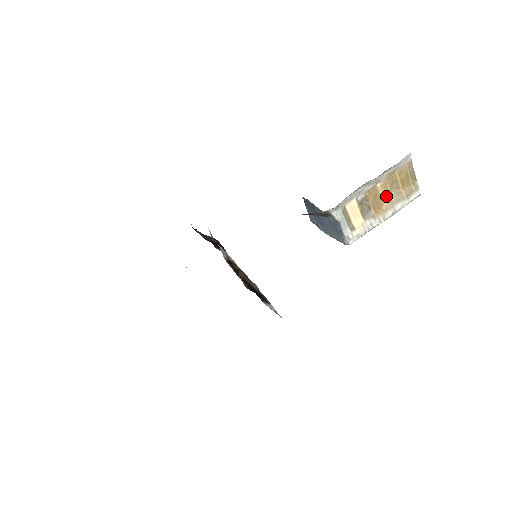
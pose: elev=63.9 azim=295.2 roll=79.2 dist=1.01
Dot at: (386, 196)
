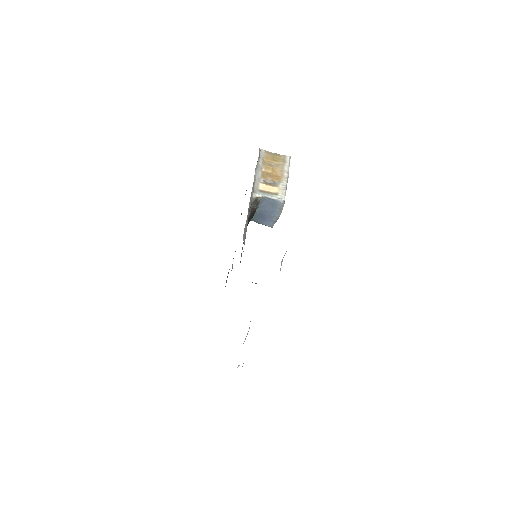
Dot at: (274, 171)
